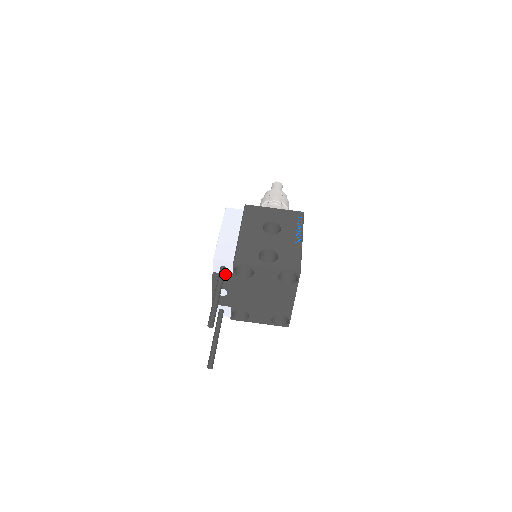
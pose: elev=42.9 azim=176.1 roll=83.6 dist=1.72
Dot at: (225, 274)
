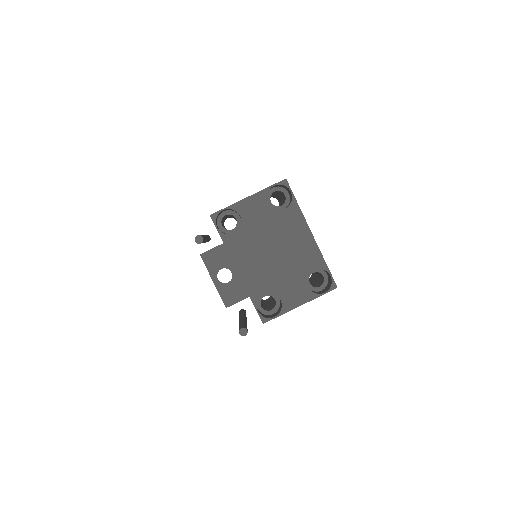
Dot at: (214, 247)
